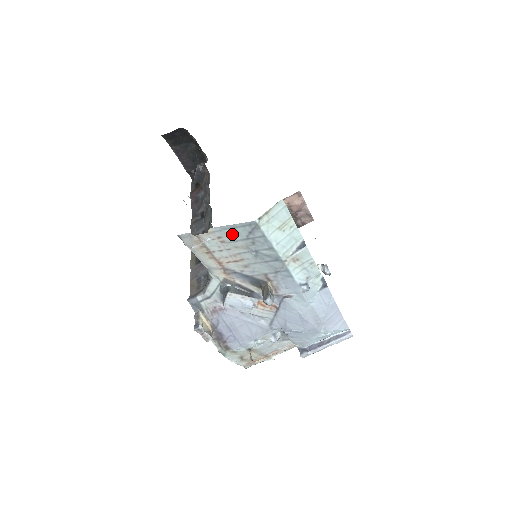
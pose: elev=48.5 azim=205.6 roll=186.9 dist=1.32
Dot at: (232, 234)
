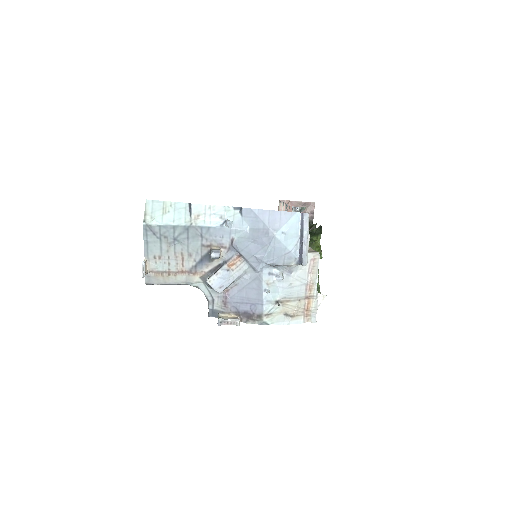
Dot at: (153, 247)
